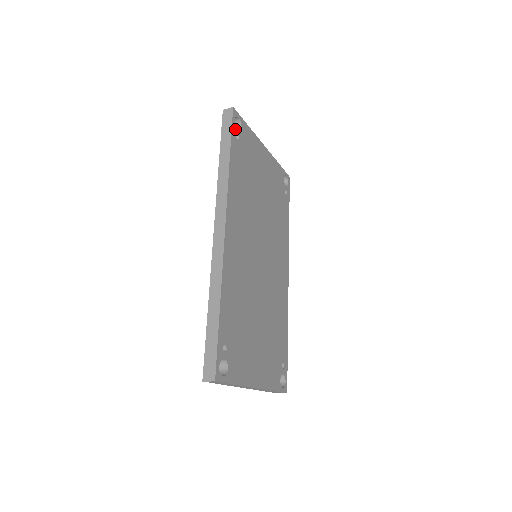
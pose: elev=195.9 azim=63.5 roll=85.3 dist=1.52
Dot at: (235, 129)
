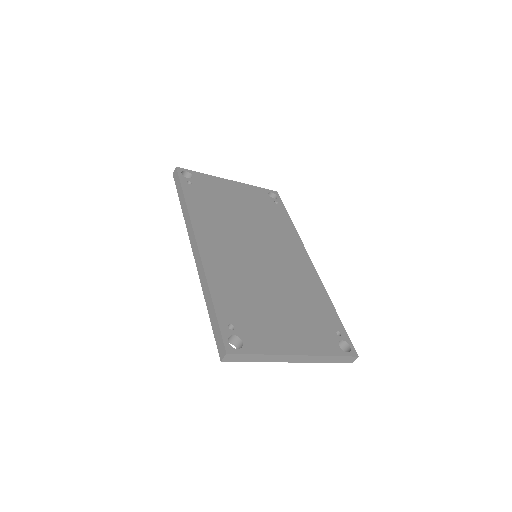
Dot at: (184, 179)
